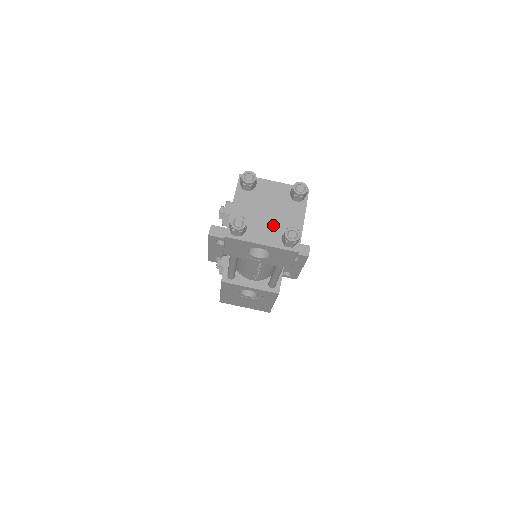
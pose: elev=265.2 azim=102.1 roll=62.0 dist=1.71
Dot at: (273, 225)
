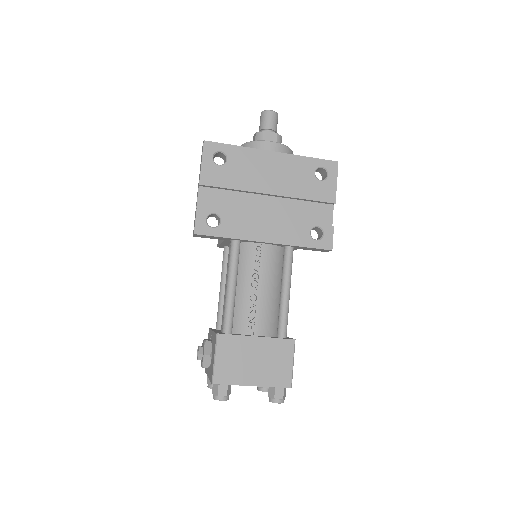
Dot at: occluded
